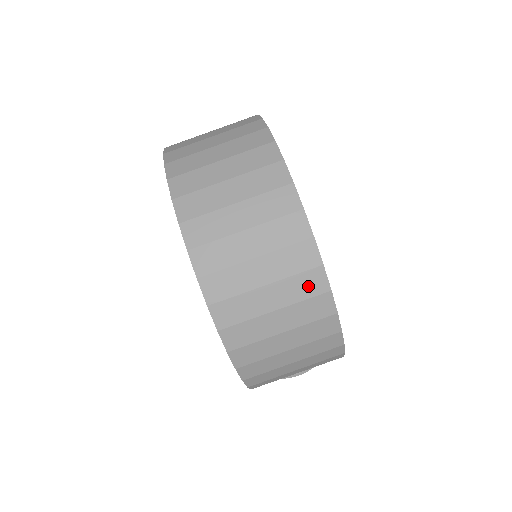
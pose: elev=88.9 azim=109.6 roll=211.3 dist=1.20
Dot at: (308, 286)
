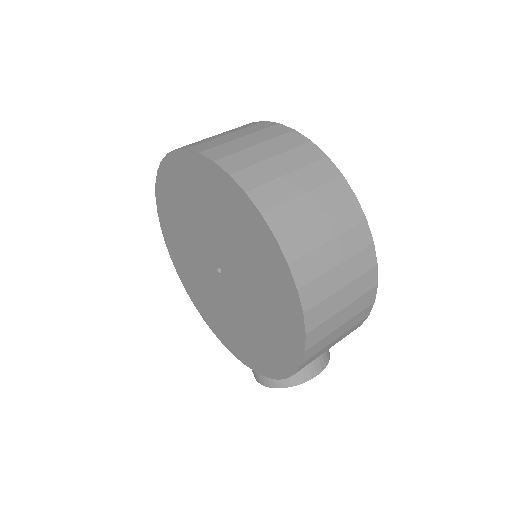
Dot at: (350, 216)
